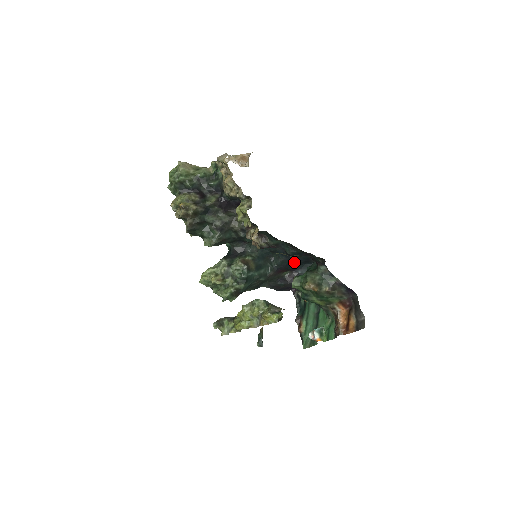
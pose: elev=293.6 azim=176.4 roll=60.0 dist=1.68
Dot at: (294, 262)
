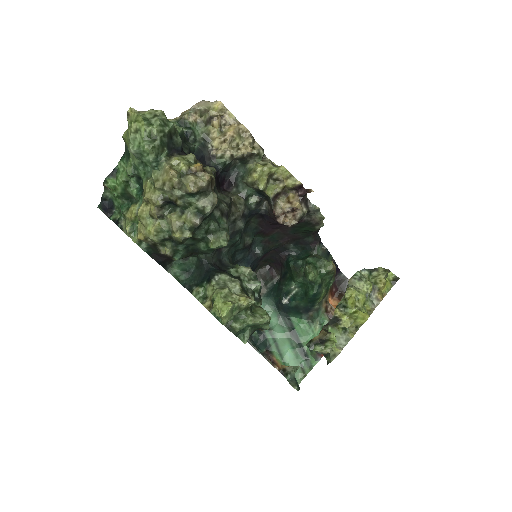
Dot at: occluded
